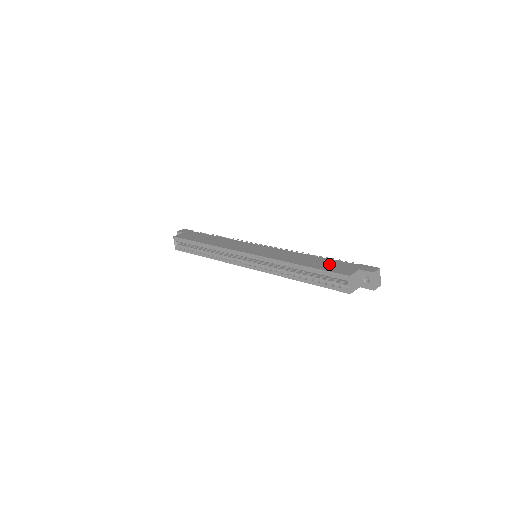
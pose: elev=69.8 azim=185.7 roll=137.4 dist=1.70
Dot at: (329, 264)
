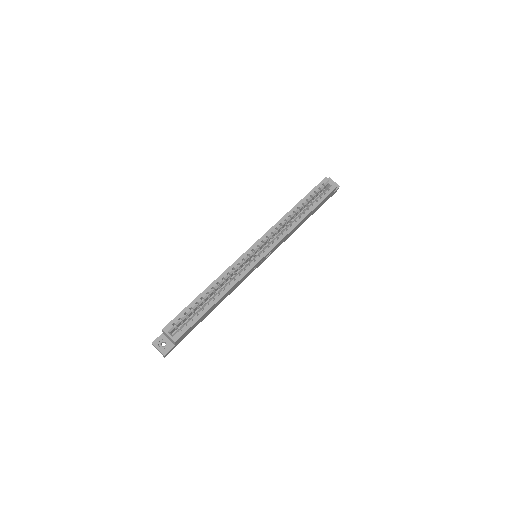
Dot at: occluded
